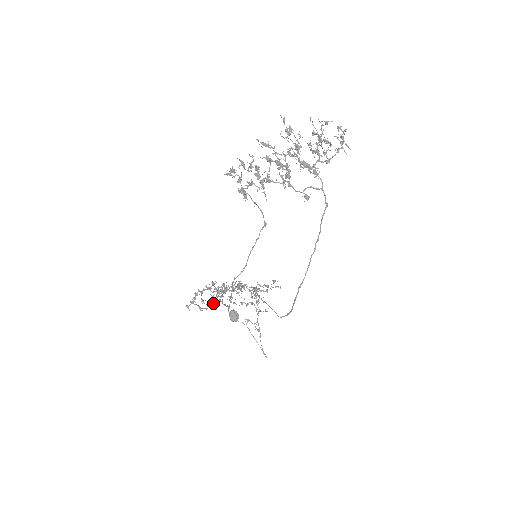
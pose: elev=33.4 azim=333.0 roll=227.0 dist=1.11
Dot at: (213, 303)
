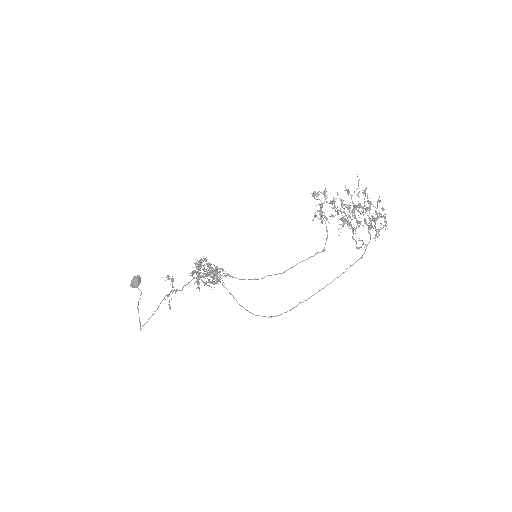
Dot at: (216, 282)
